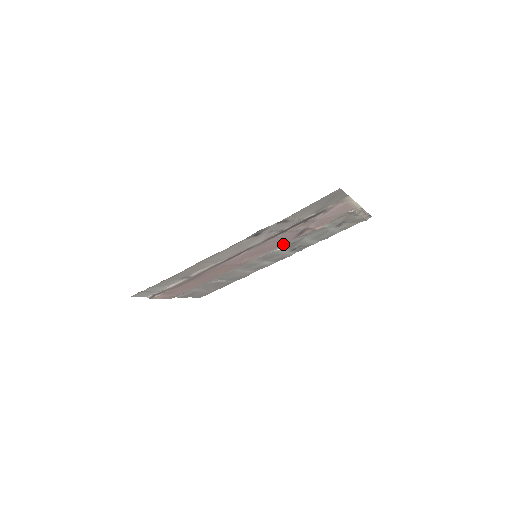
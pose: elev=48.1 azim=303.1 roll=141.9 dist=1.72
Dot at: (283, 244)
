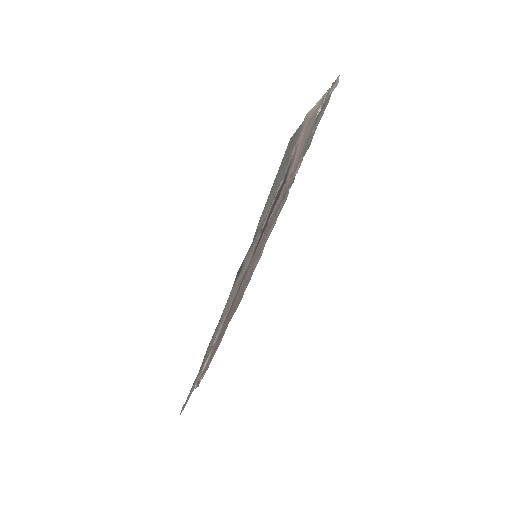
Dot at: (273, 220)
